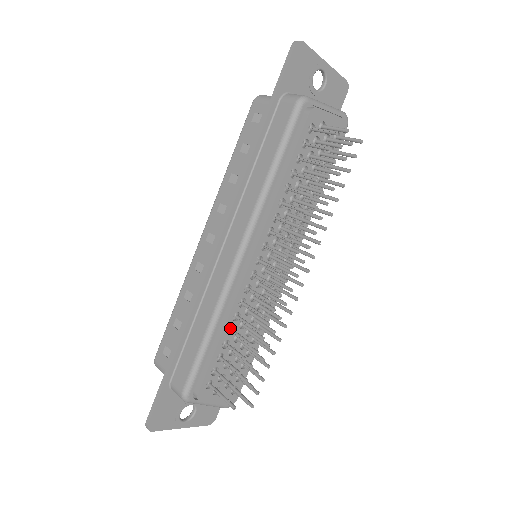
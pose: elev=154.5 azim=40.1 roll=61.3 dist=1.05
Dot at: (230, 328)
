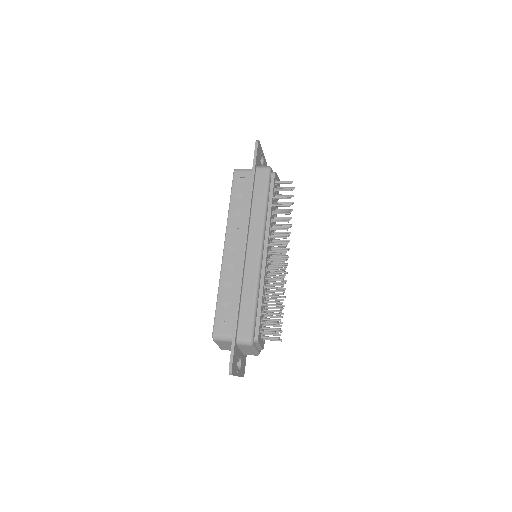
Dot at: (263, 294)
